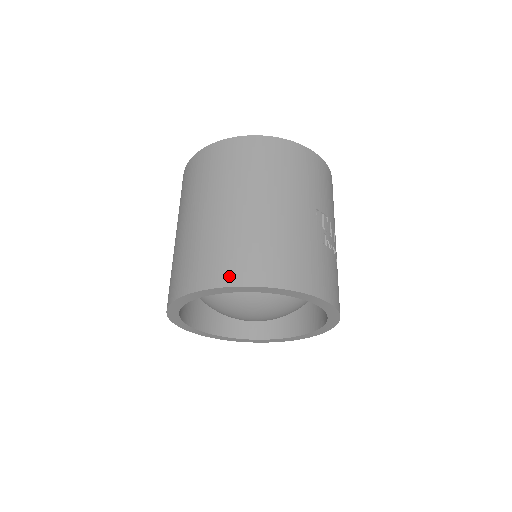
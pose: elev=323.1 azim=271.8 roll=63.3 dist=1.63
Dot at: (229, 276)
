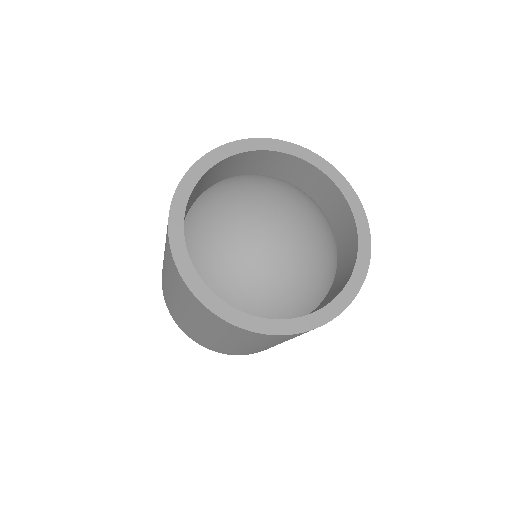
Dot at: occluded
